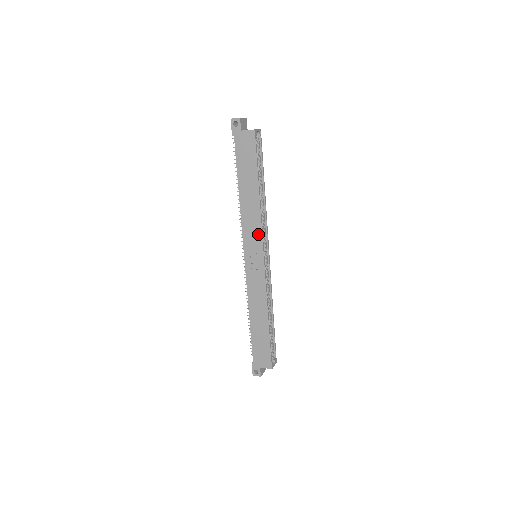
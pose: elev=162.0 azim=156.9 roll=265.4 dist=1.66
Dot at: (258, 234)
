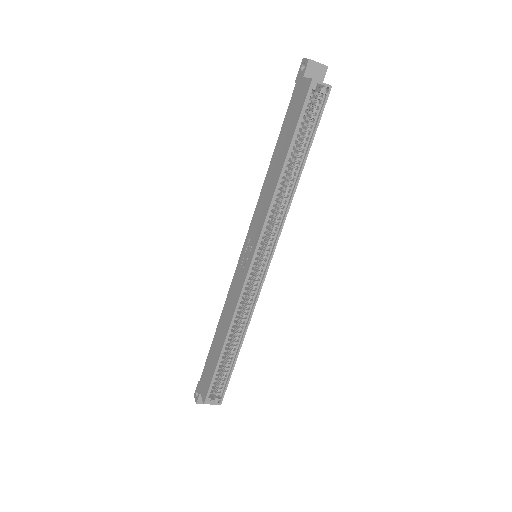
Dot at: (260, 225)
